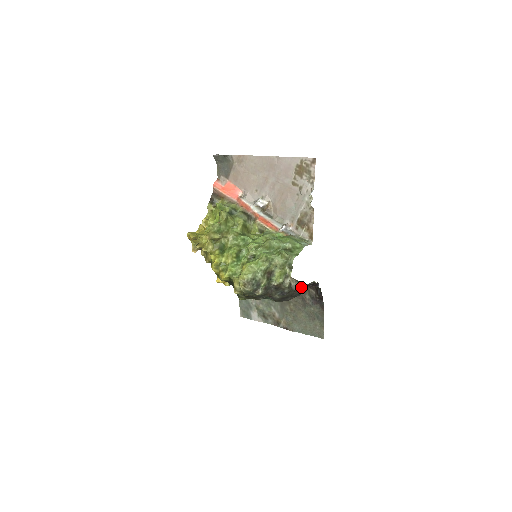
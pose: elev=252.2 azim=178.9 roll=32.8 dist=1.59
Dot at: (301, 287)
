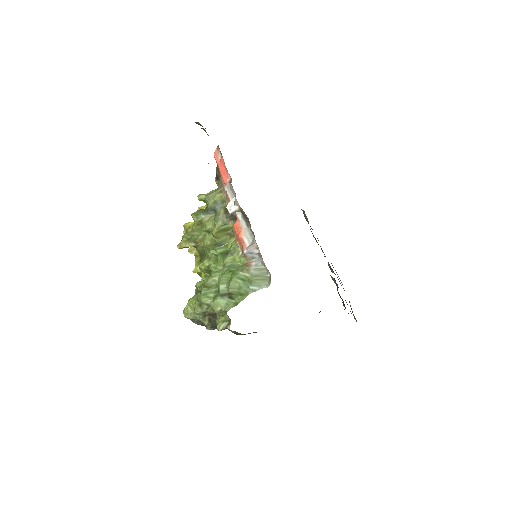
Dot at: occluded
